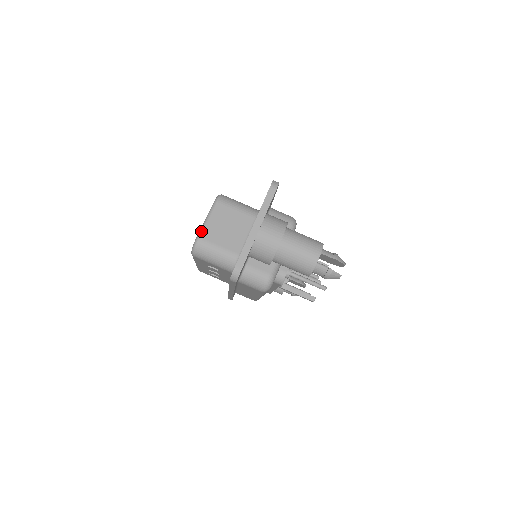
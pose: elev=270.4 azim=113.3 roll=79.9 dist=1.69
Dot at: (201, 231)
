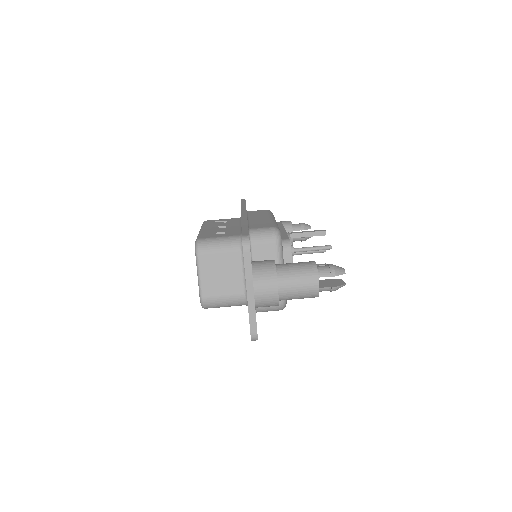
Dot at: (200, 290)
